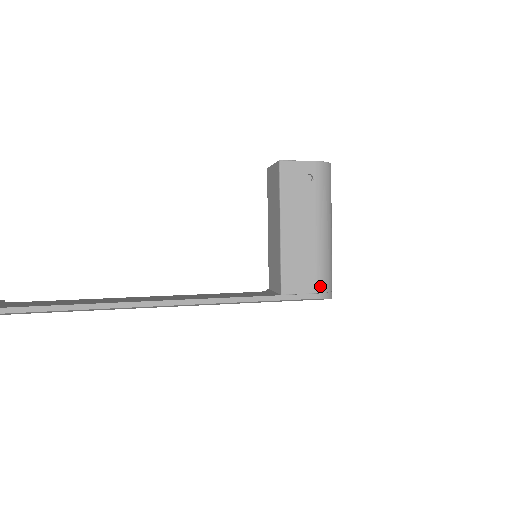
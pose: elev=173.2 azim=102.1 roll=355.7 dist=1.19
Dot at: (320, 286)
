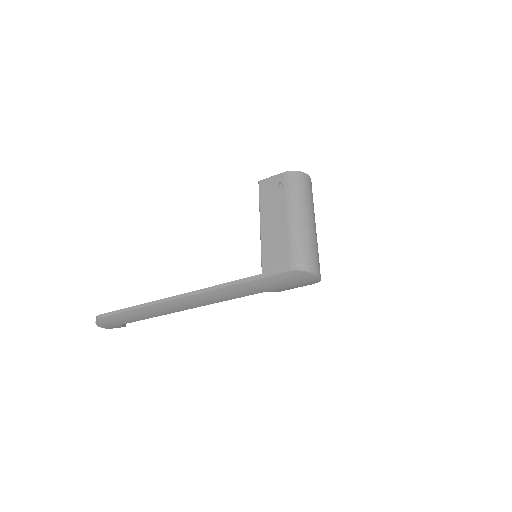
Dot at: (293, 260)
